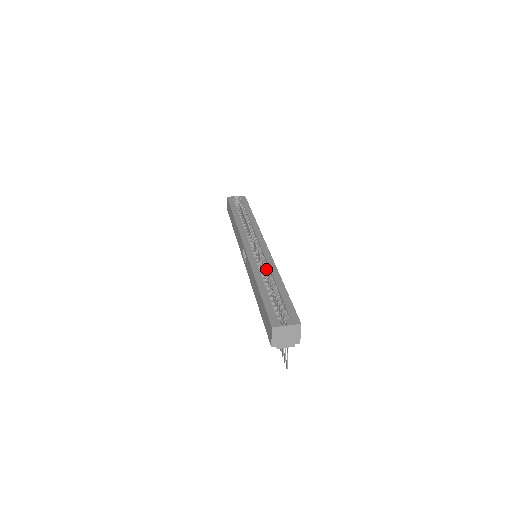
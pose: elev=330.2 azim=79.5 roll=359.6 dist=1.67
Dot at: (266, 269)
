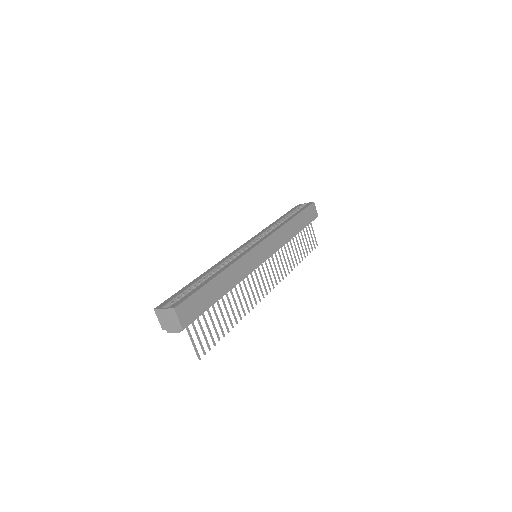
Dot at: occluded
